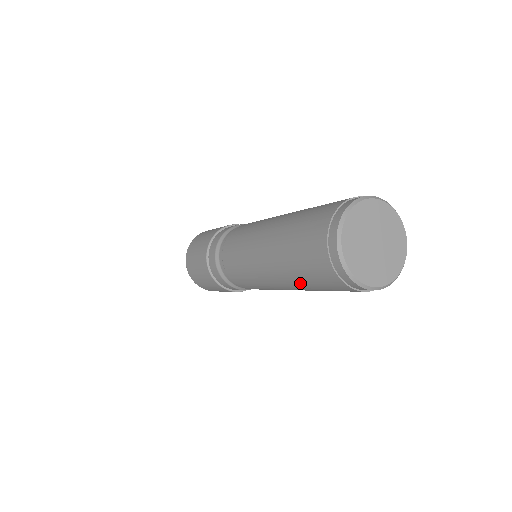
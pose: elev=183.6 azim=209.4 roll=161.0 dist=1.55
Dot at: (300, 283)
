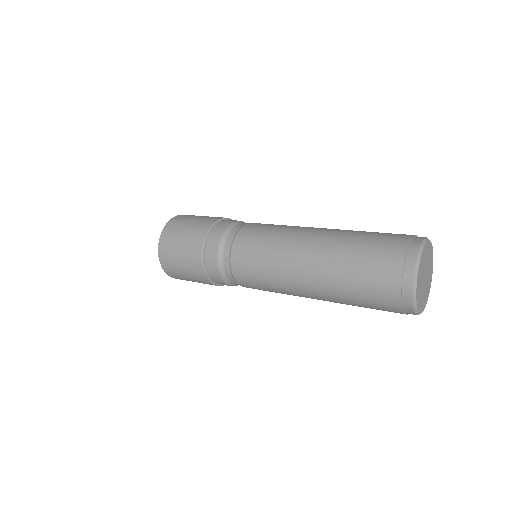
Dot at: (339, 278)
